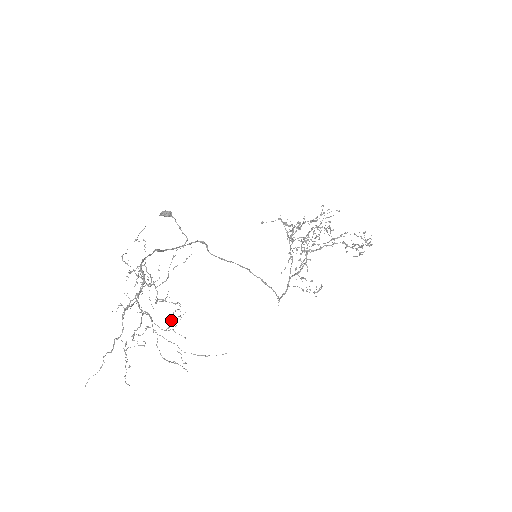
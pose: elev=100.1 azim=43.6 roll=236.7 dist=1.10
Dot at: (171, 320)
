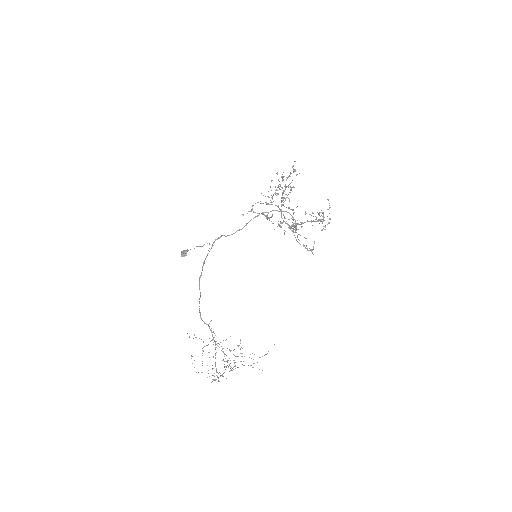
Dot at: (238, 346)
